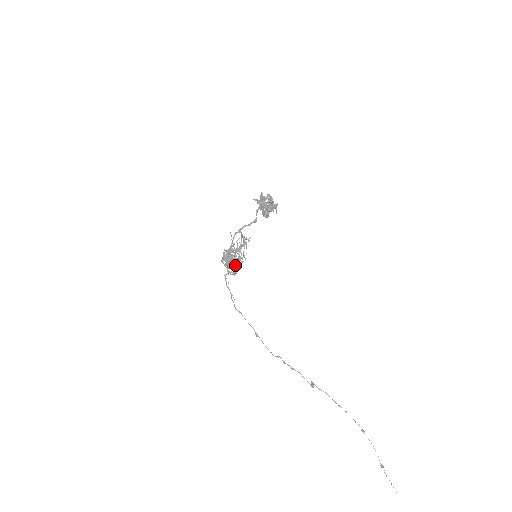
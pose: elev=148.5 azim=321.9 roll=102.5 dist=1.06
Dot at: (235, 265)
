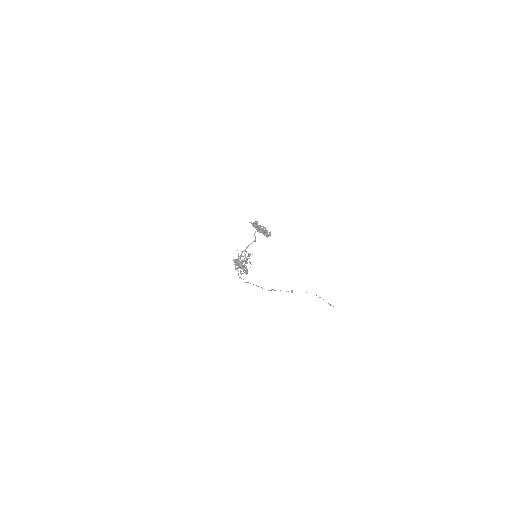
Dot at: (246, 271)
